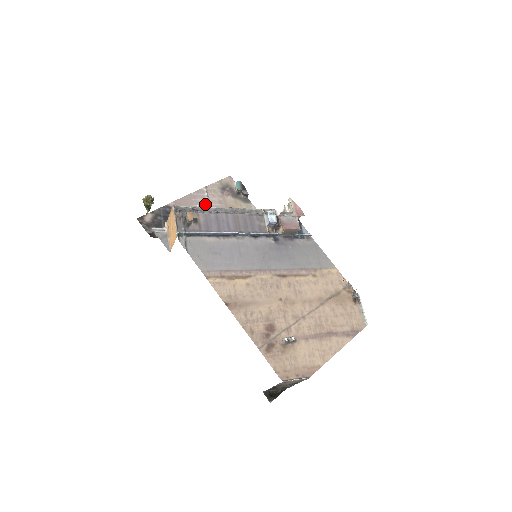
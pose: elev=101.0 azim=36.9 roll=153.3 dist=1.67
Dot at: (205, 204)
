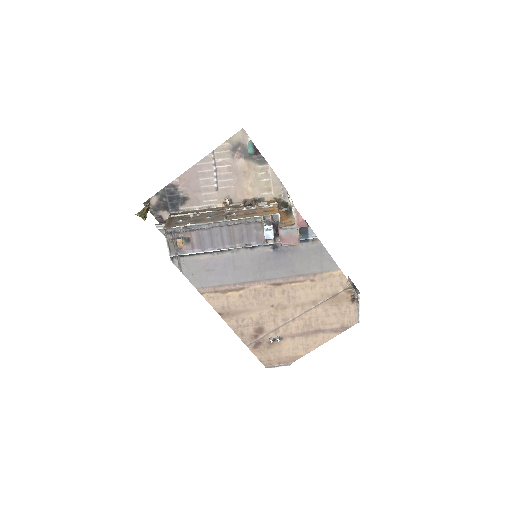
Dot at: (212, 175)
